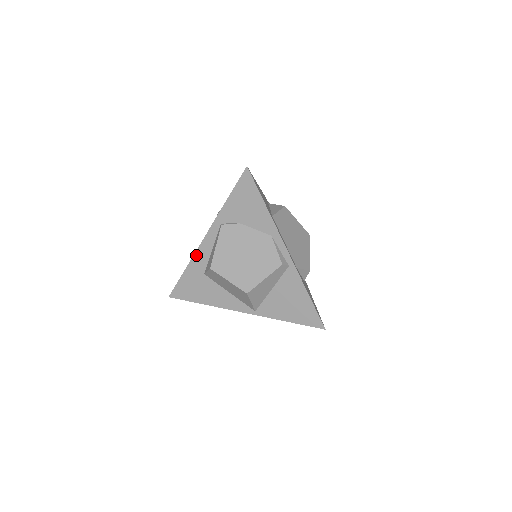
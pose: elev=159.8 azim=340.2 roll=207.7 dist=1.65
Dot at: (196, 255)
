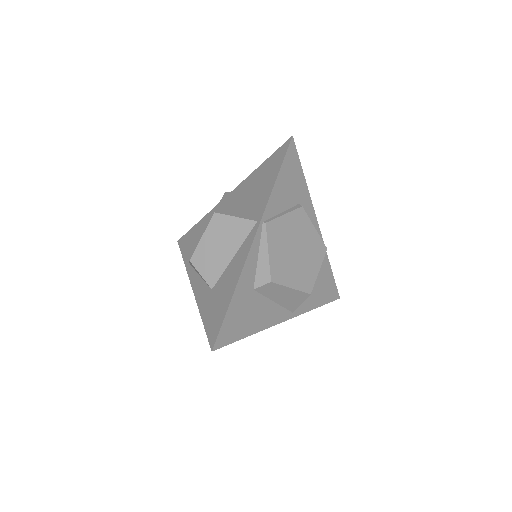
Dot at: (197, 298)
